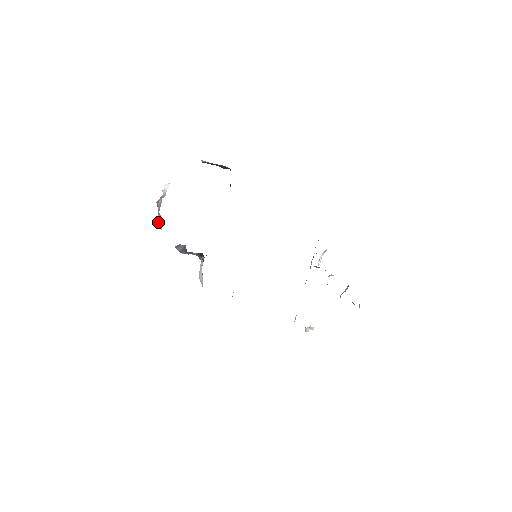
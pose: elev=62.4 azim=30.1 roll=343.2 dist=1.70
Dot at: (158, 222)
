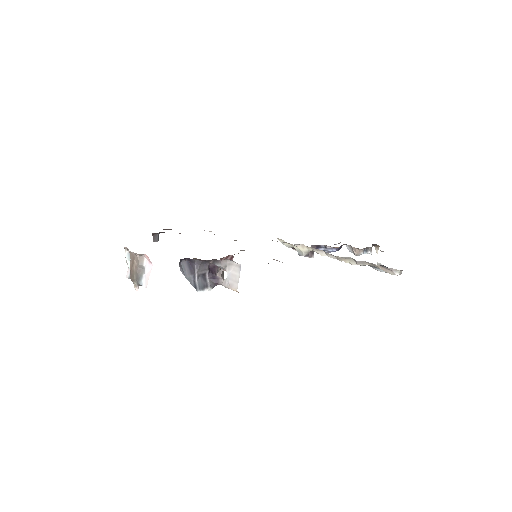
Dot at: (147, 284)
